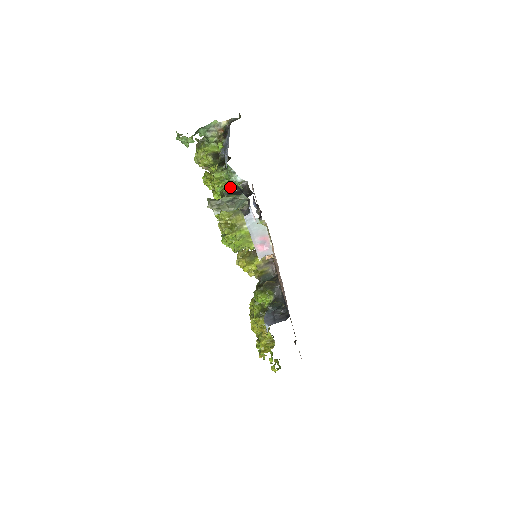
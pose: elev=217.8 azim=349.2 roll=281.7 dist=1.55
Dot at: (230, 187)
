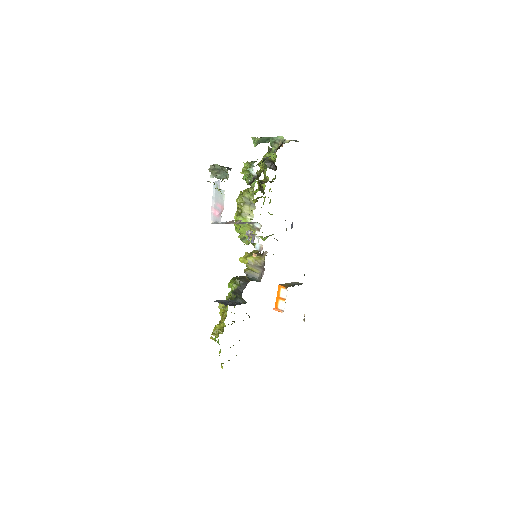
Dot at: (248, 177)
